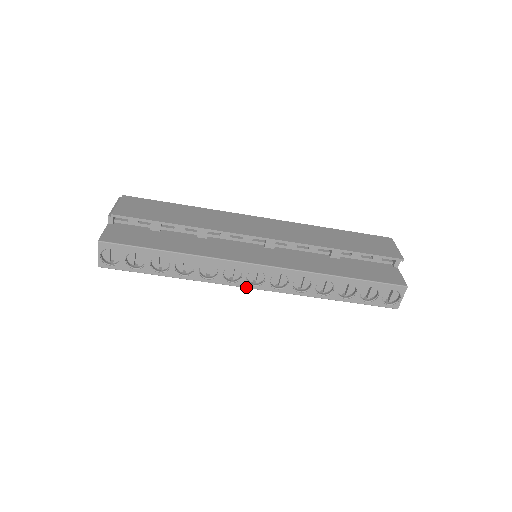
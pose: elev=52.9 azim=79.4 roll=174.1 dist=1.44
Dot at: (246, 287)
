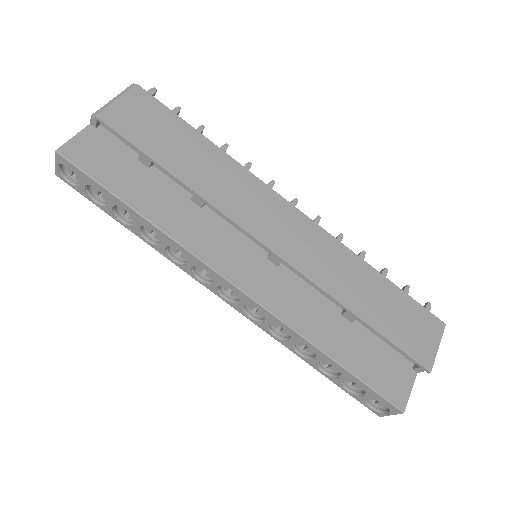
Dot at: (215, 293)
